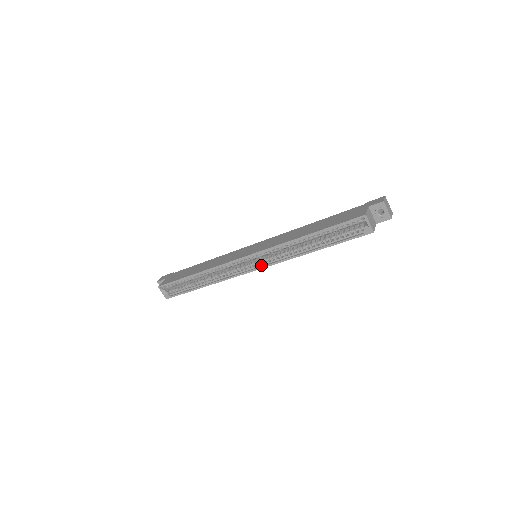
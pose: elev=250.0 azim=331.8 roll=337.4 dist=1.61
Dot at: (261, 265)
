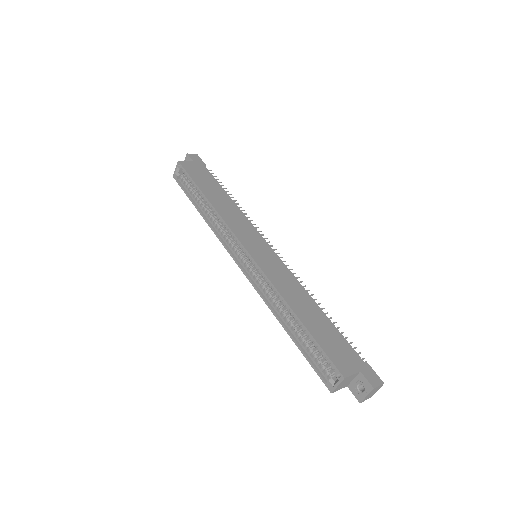
Dot at: (246, 270)
